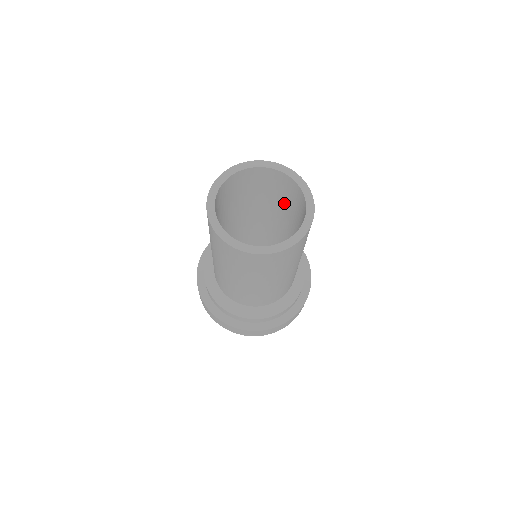
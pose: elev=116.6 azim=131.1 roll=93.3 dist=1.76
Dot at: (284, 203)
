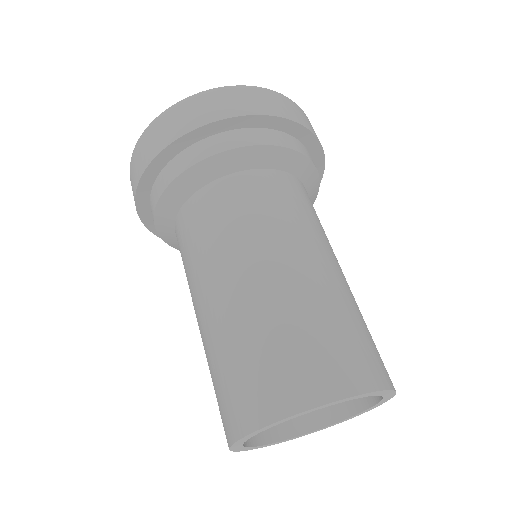
Dot at: occluded
